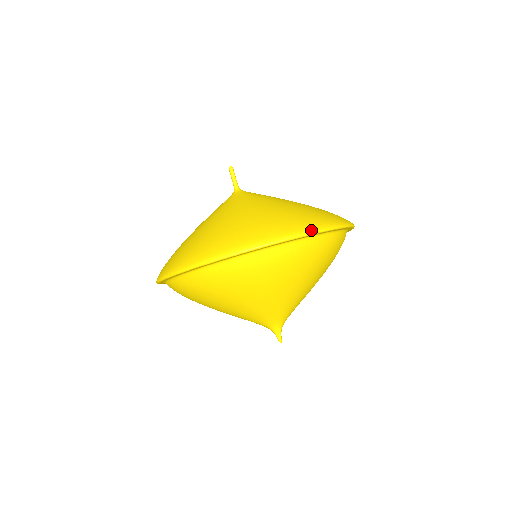
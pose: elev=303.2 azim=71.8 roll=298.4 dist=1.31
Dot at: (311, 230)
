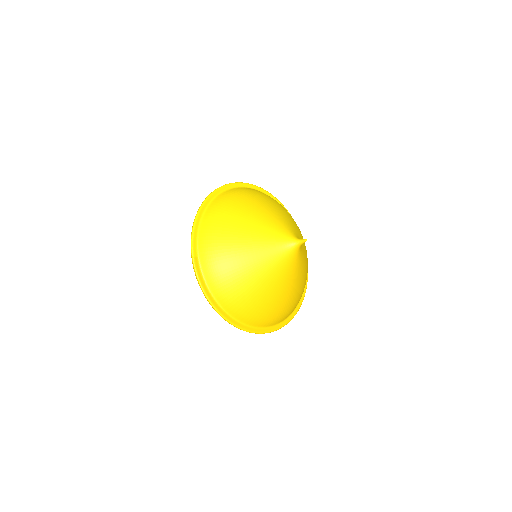
Dot at: (261, 190)
